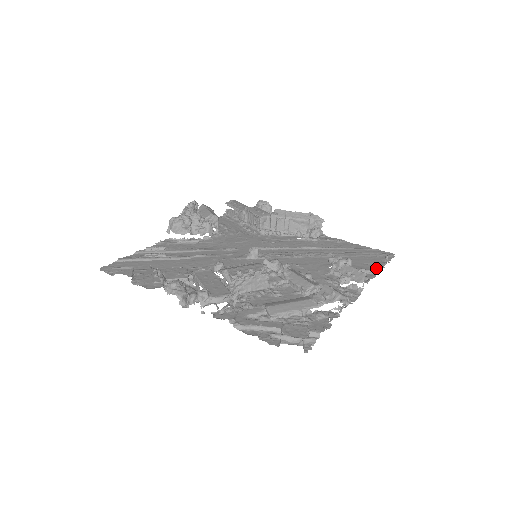
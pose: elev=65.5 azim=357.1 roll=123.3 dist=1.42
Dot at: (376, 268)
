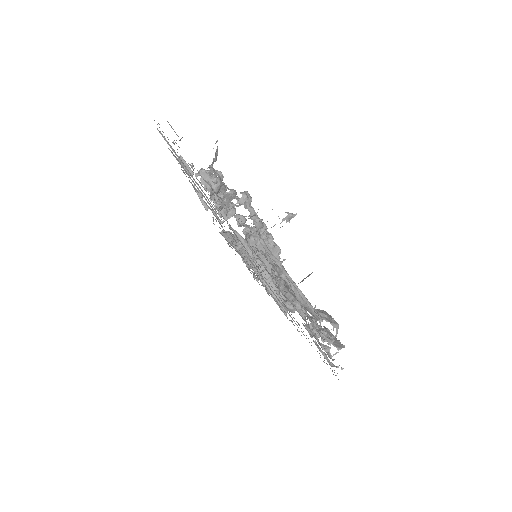
Dot at: occluded
